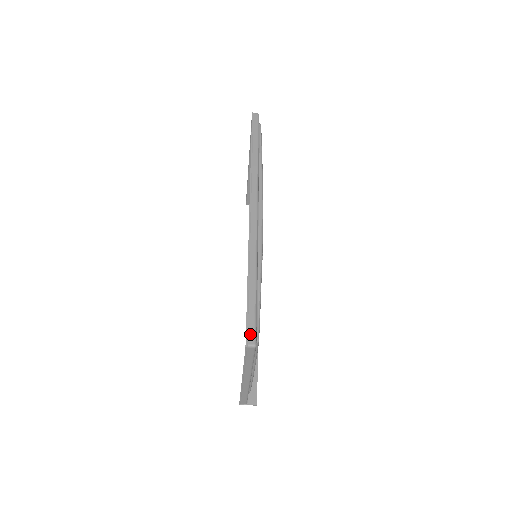
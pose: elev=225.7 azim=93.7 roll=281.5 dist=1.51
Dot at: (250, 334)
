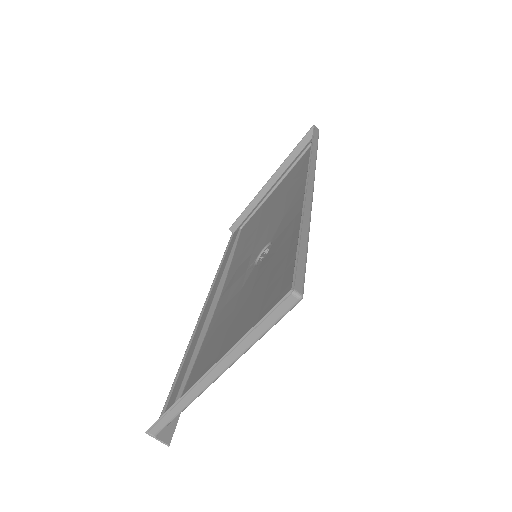
Dot at: (298, 281)
